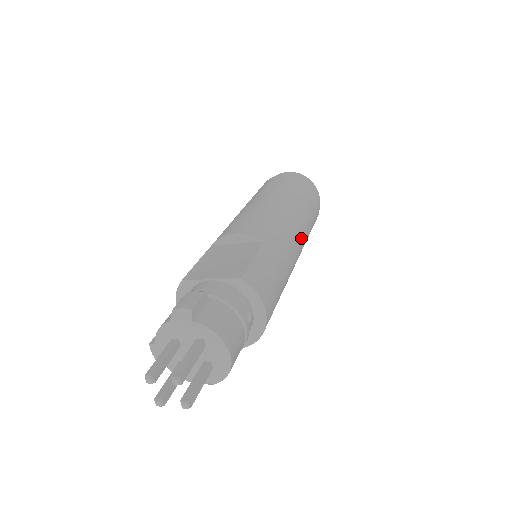
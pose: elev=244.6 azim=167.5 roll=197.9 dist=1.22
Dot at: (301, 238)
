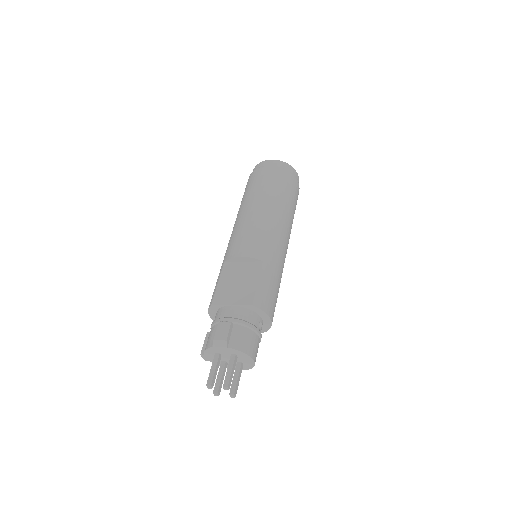
Dot at: (288, 236)
